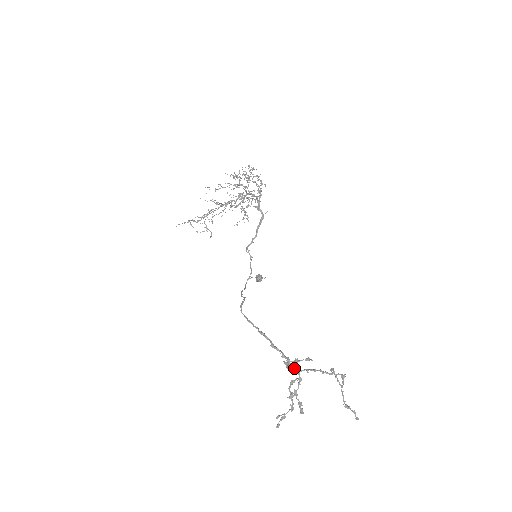
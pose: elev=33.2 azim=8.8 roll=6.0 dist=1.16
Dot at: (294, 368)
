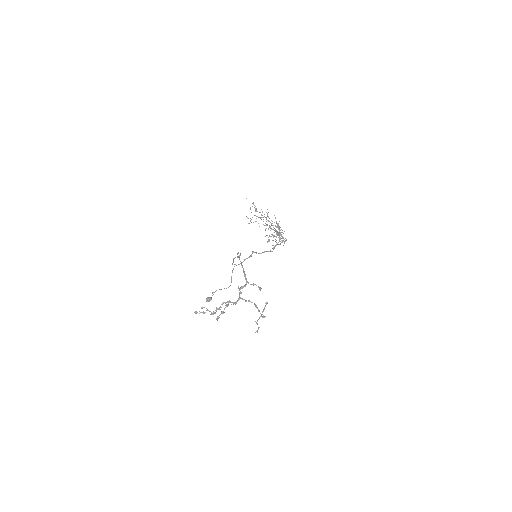
Dot at: occluded
